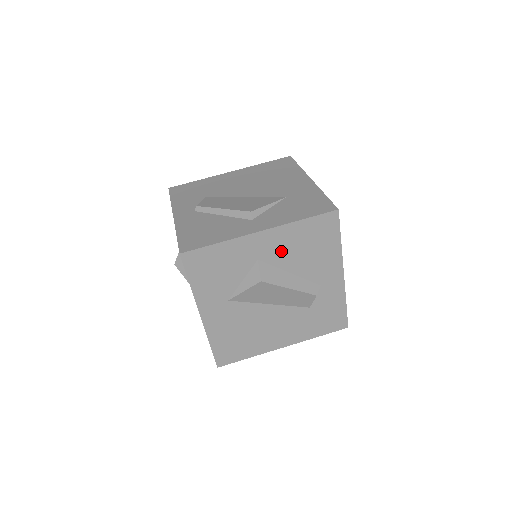
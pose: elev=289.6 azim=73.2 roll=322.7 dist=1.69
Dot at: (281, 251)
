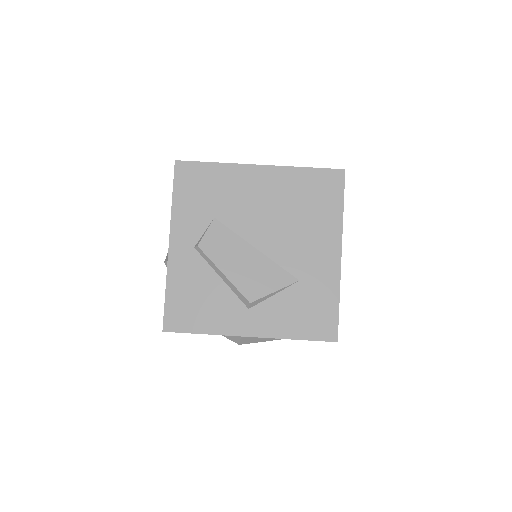
Dot at: occluded
